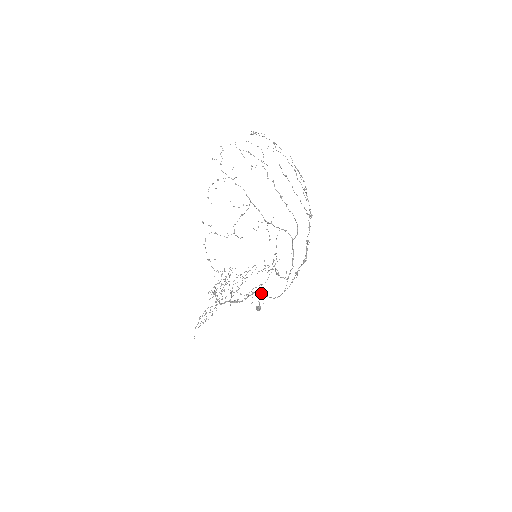
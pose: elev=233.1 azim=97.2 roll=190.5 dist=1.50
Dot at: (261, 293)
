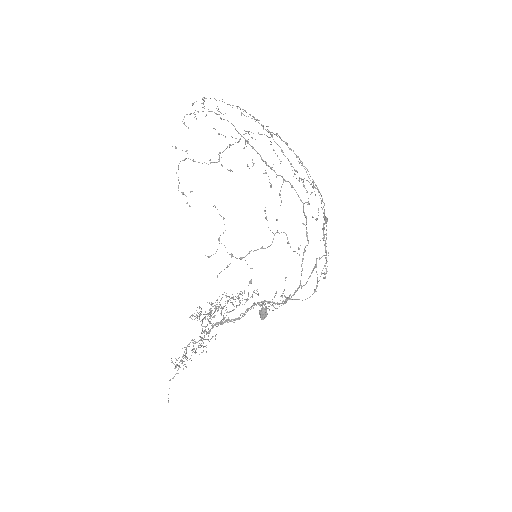
Dot at: occluded
